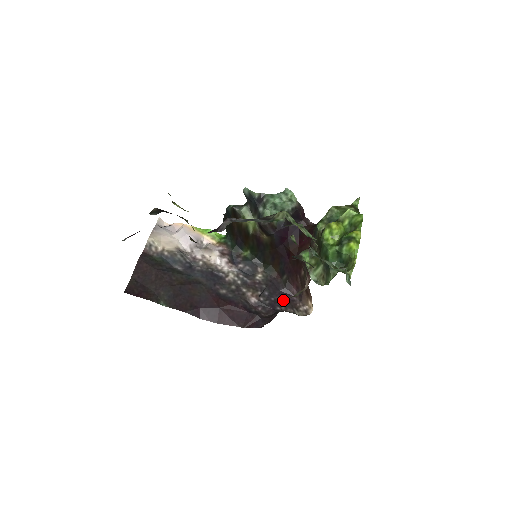
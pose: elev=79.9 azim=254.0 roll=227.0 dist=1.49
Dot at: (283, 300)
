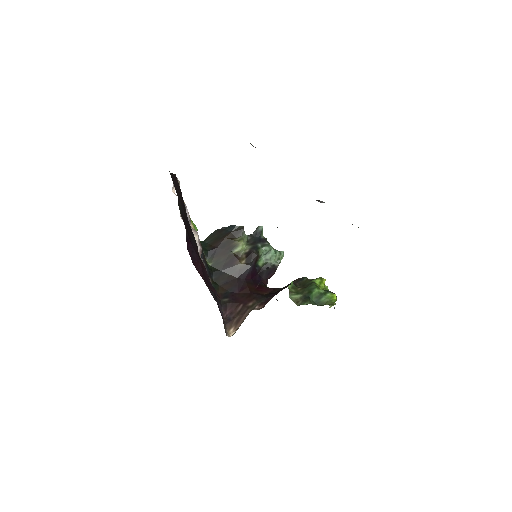
Dot at: (219, 309)
